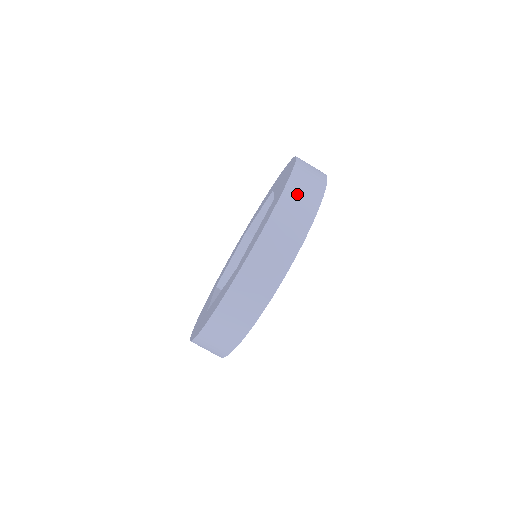
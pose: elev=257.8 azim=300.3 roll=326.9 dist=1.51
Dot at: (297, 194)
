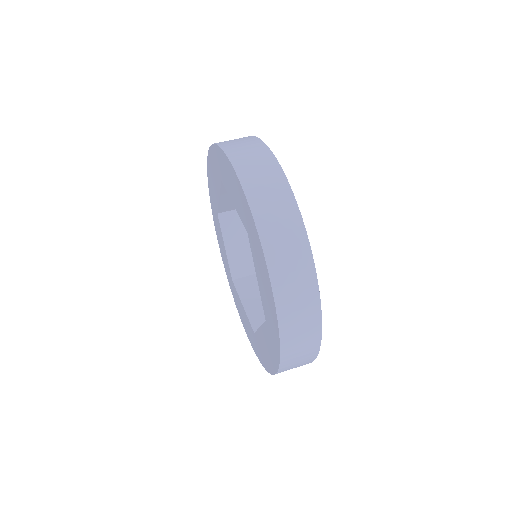
Dot at: (232, 142)
